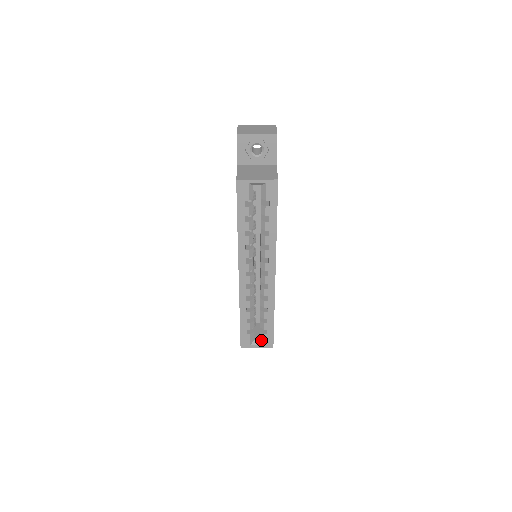
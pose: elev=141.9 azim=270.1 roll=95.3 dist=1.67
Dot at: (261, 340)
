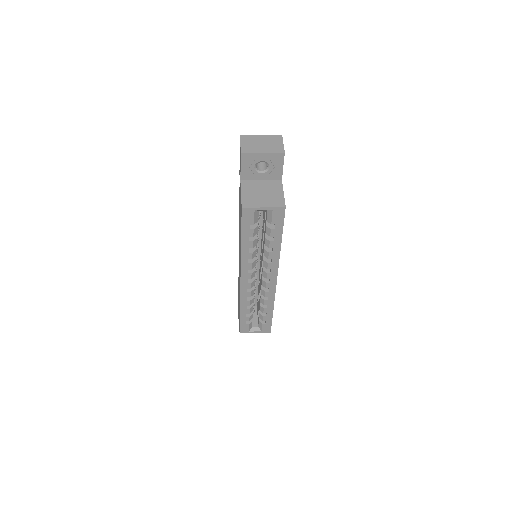
Dot at: (259, 327)
